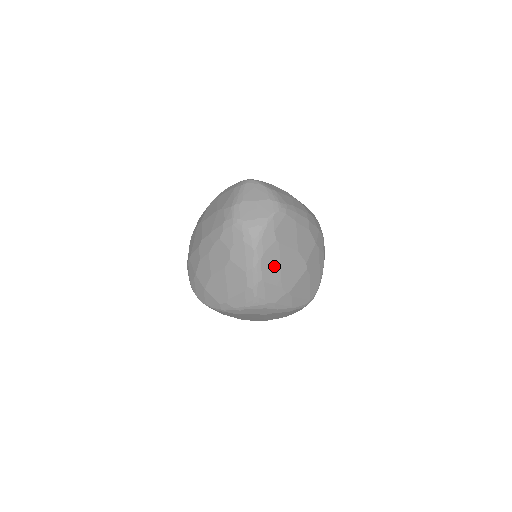
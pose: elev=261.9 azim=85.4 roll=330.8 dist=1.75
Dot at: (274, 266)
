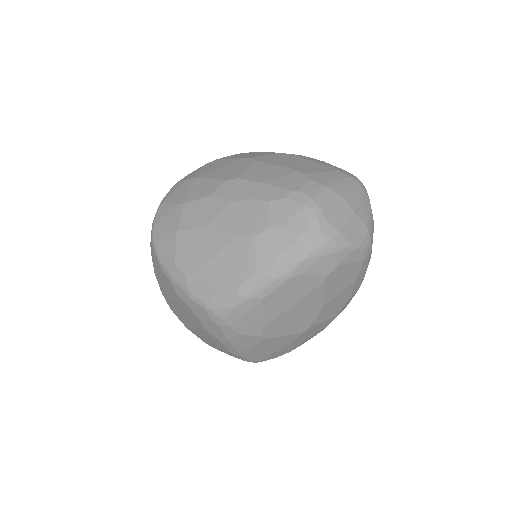
Dot at: (289, 298)
